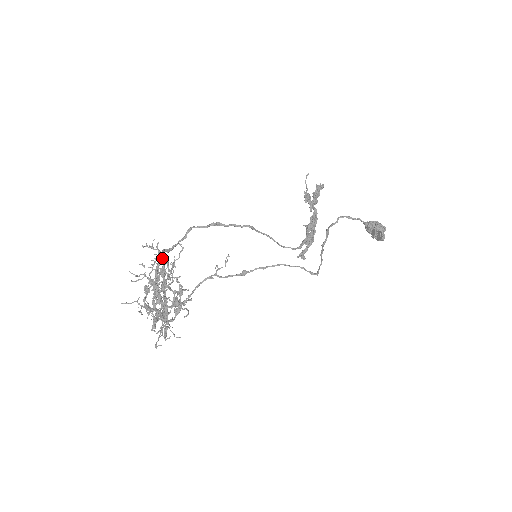
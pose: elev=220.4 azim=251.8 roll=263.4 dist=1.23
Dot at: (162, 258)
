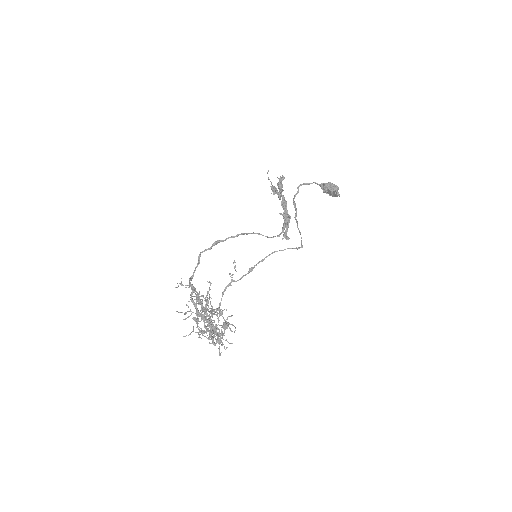
Dot at: occluded
